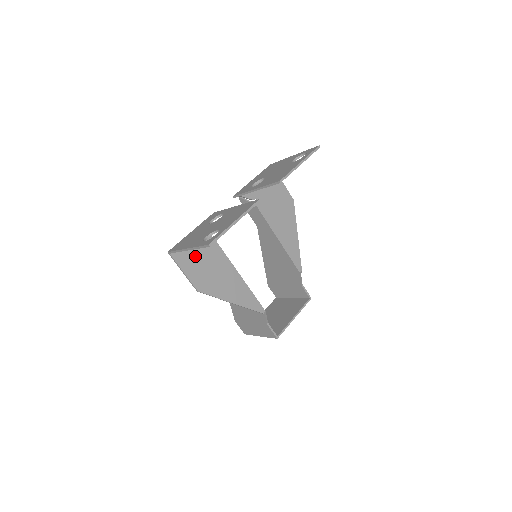
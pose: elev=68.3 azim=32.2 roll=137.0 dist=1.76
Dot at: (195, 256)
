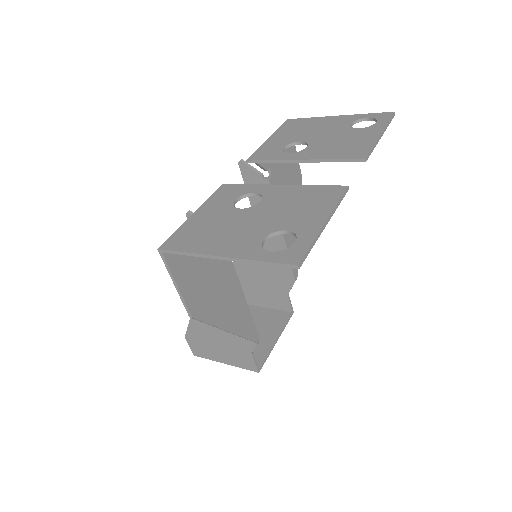
Dot at: (194, 257)
